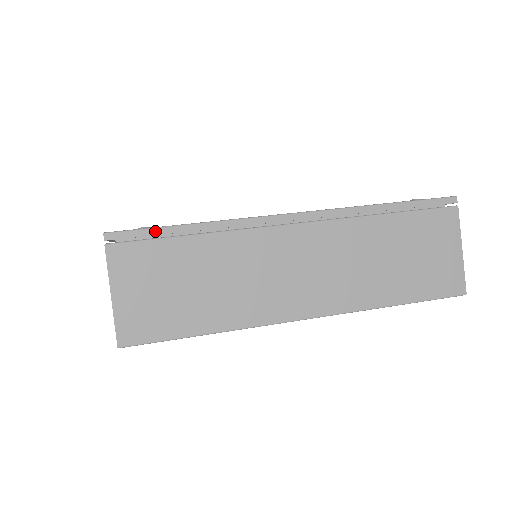
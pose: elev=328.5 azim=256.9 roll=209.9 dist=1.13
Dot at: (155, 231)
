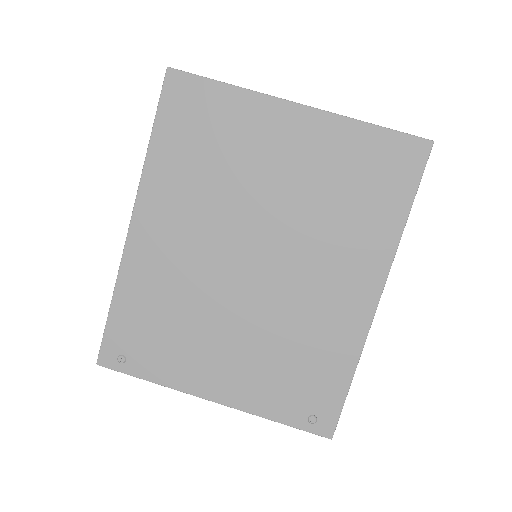
Dot at: (126, 373)
